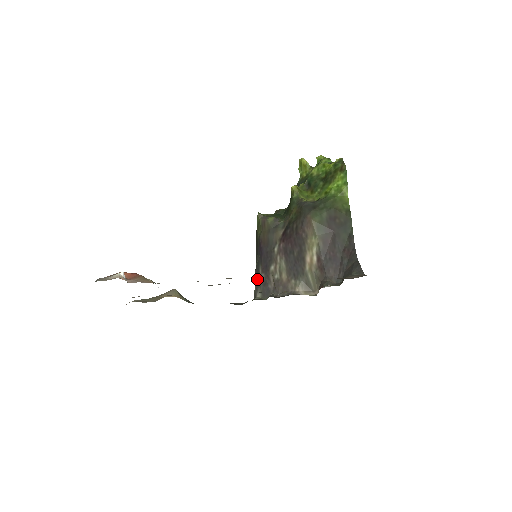
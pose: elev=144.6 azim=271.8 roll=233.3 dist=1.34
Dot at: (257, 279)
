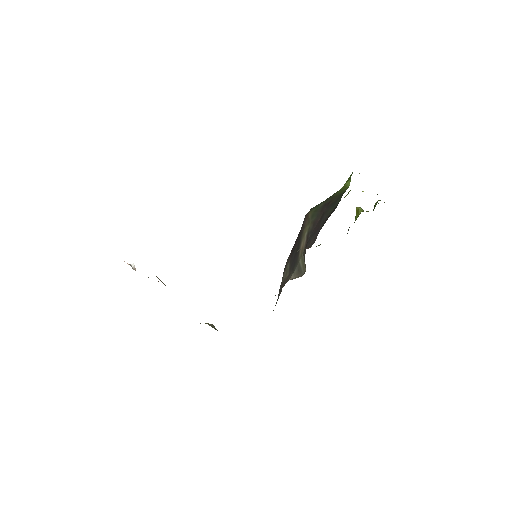
Dot at: occluded
